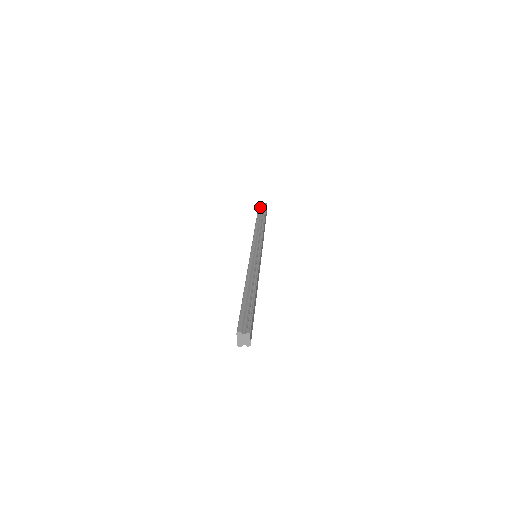
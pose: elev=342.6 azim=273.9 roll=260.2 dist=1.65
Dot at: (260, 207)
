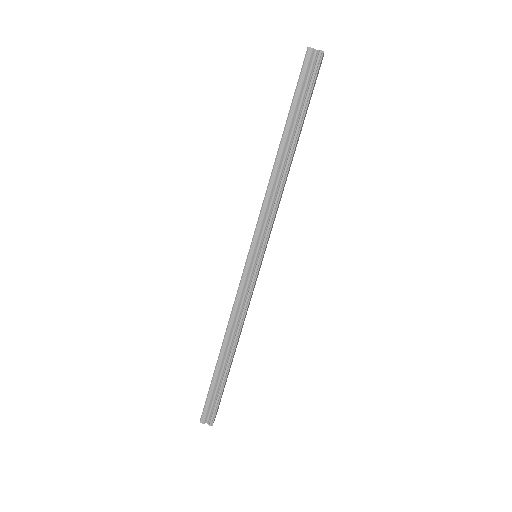
Dot at: (303, 75)
